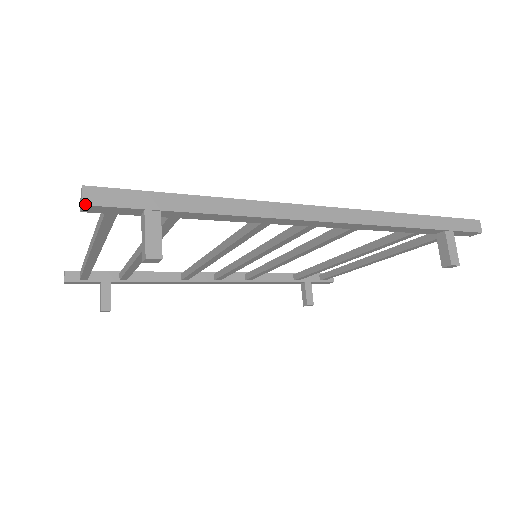
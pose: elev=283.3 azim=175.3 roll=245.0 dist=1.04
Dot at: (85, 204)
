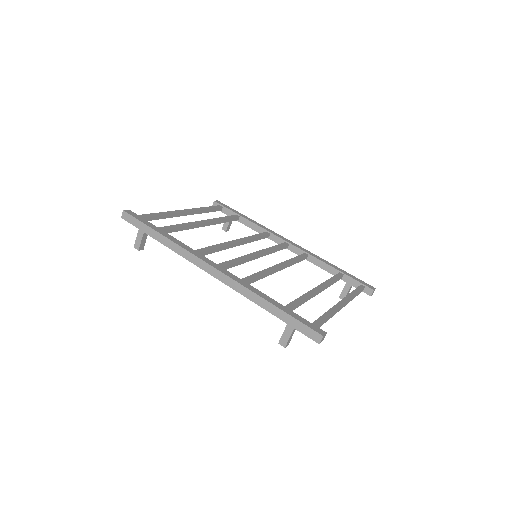
Dot at: (122, 218)
